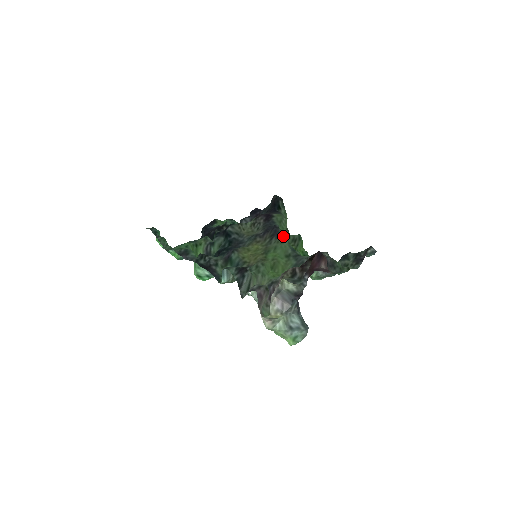
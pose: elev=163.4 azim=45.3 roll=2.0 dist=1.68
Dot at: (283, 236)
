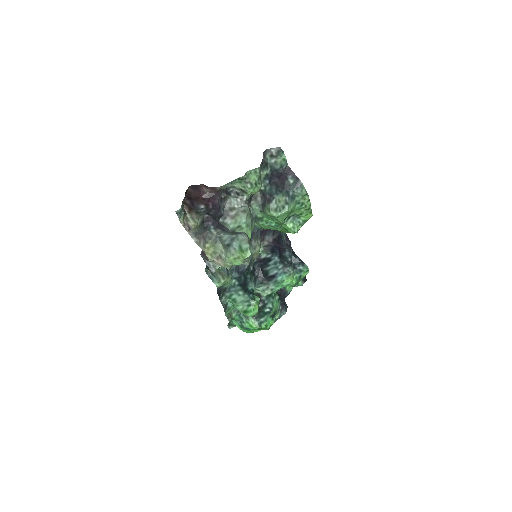
Dot at: occluded
